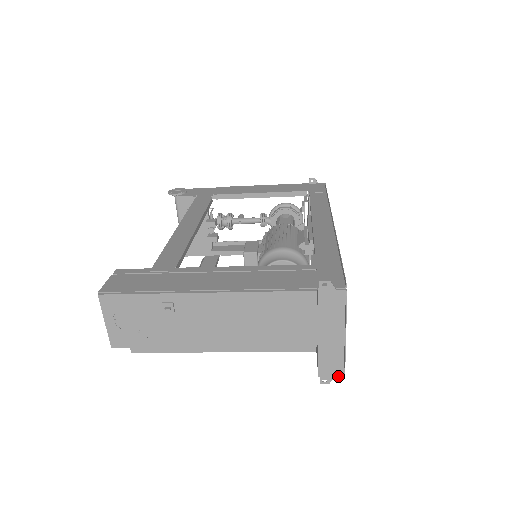
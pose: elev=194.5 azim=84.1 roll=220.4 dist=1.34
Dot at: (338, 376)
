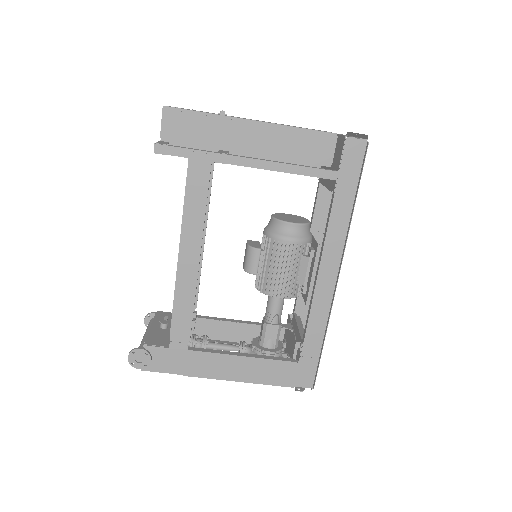
Dot at: (362, 139)
